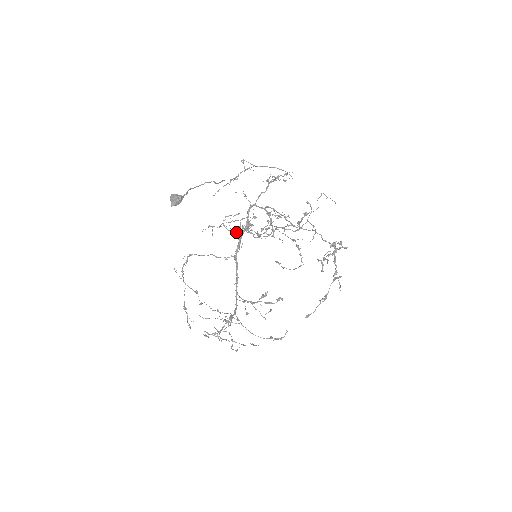
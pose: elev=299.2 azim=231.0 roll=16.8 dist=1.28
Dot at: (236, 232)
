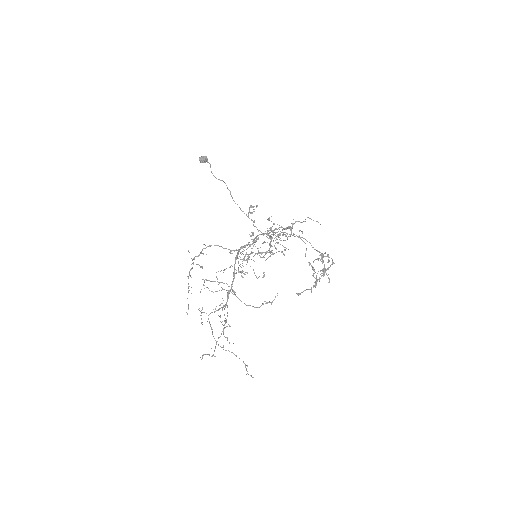
Dot at: occluded
